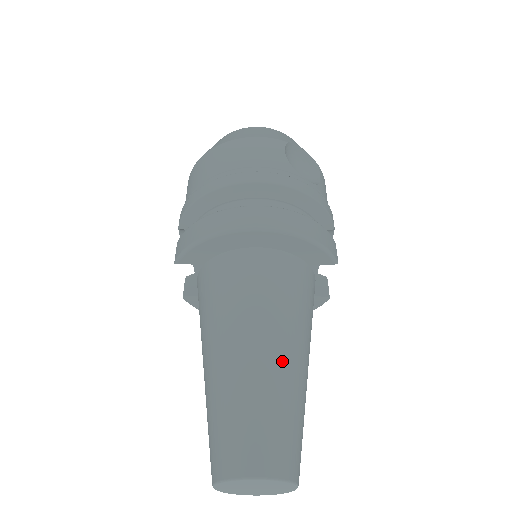
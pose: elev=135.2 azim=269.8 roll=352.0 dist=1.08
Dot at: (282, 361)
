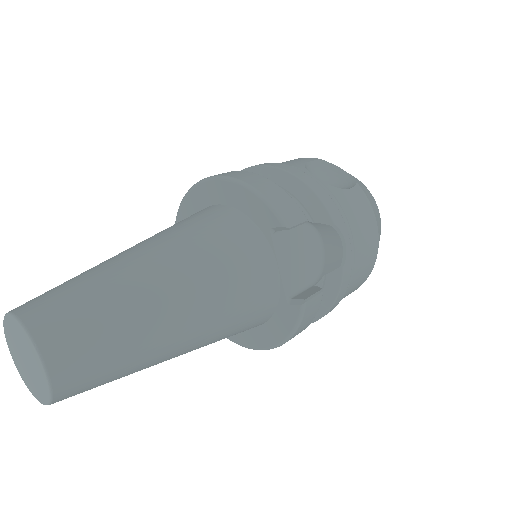
Dot at: (137, 260)
